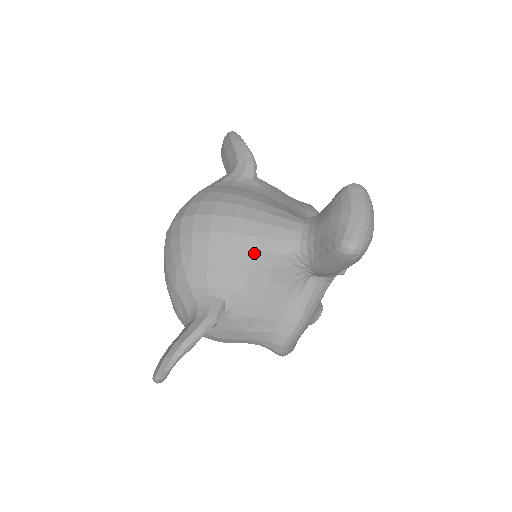
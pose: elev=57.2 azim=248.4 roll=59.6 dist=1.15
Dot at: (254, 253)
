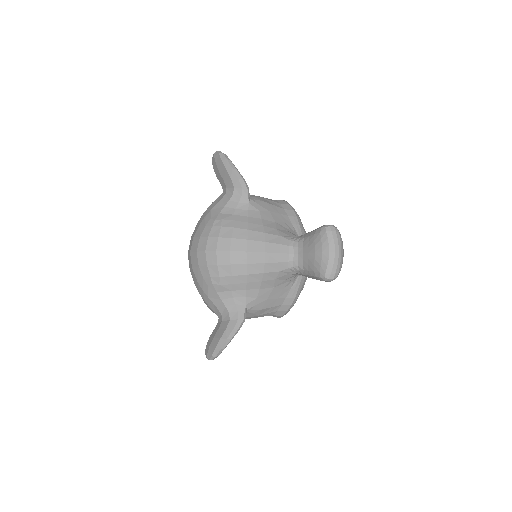
Dot at: (263, 274)
